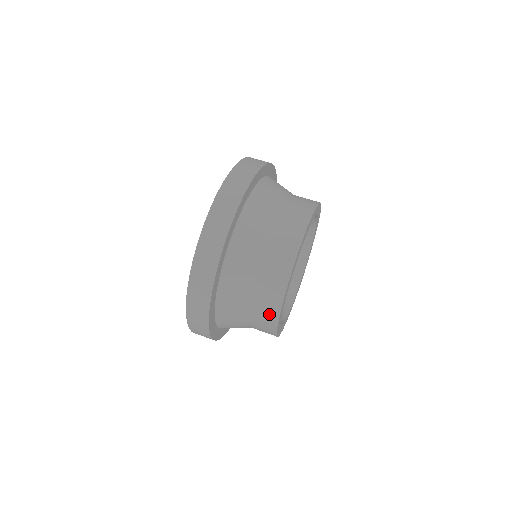
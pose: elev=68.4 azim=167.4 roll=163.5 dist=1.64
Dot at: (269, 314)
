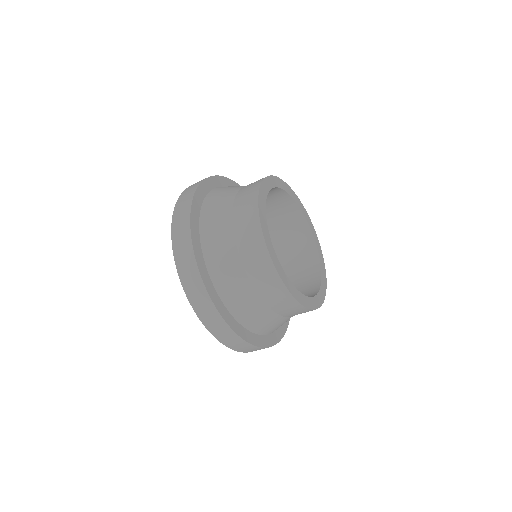
Dot at: (255, 243)
